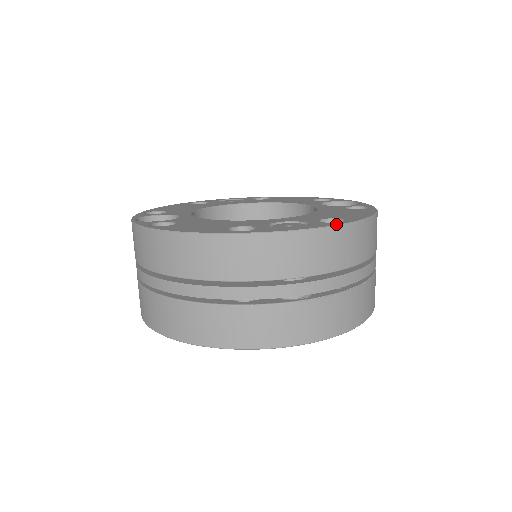
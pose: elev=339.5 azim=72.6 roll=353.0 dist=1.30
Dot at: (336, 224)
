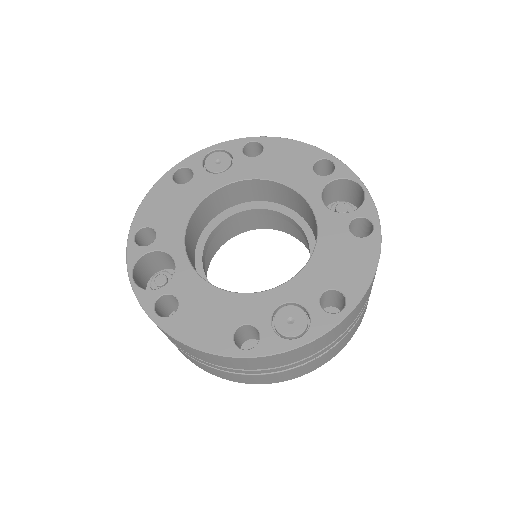
Dot at: (336, 323)
